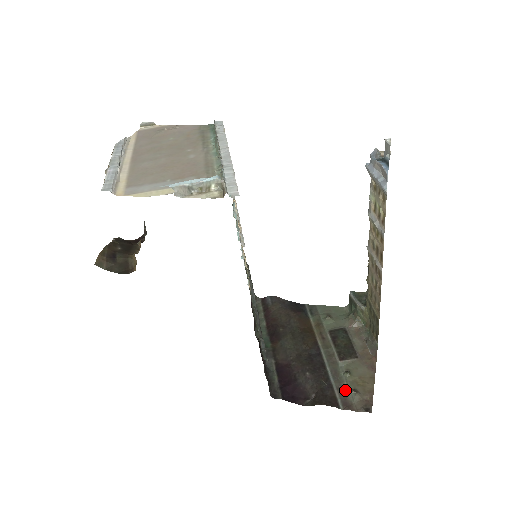
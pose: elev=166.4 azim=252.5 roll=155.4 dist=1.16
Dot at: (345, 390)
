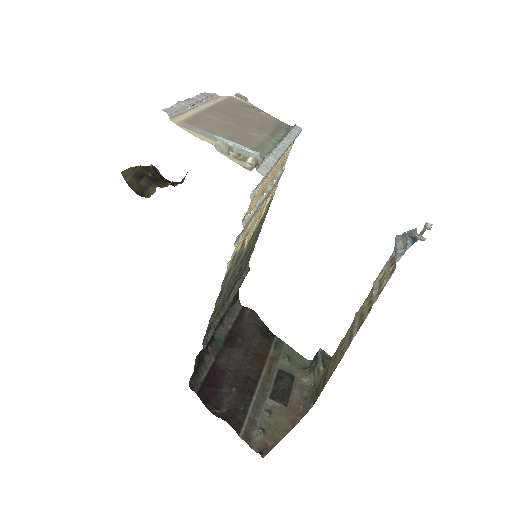
Dot at: (255, 424)
